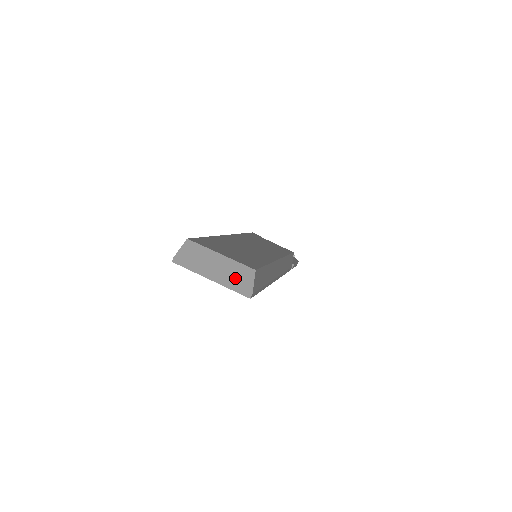
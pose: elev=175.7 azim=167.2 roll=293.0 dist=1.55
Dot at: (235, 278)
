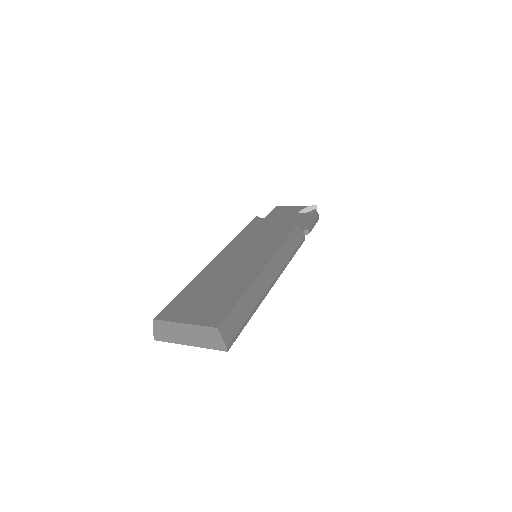
Dot at: (206, 339)
